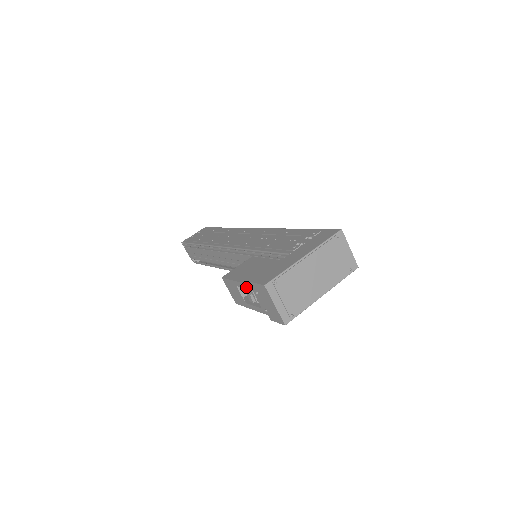
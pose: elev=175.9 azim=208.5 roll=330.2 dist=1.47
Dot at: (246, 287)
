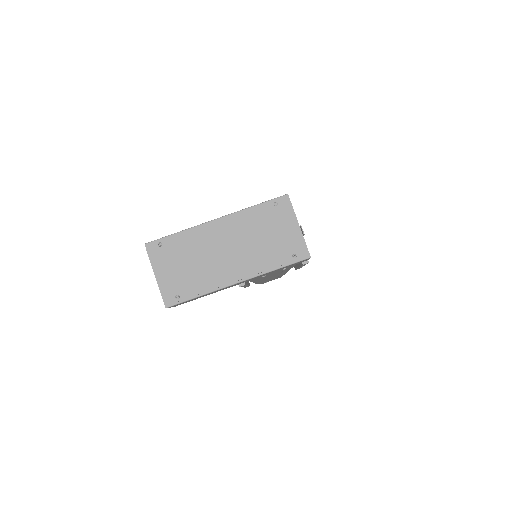
Dot at: occluded
